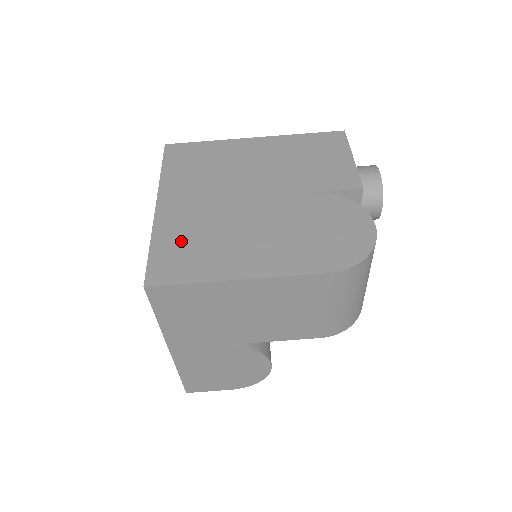
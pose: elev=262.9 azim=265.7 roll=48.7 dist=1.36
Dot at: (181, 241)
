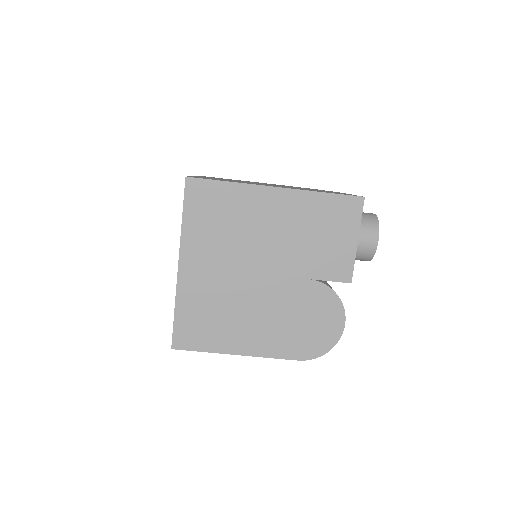
Dot at: (198, 312)
